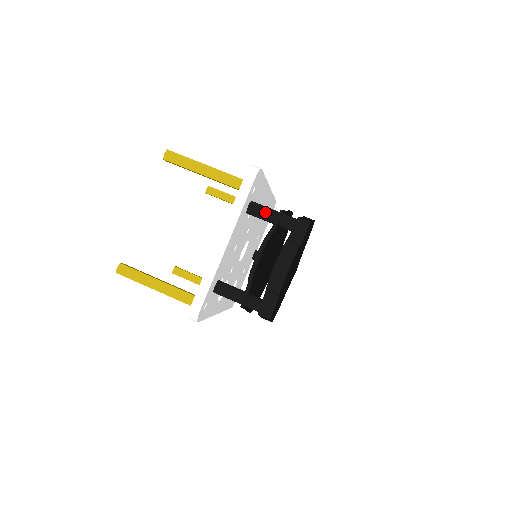
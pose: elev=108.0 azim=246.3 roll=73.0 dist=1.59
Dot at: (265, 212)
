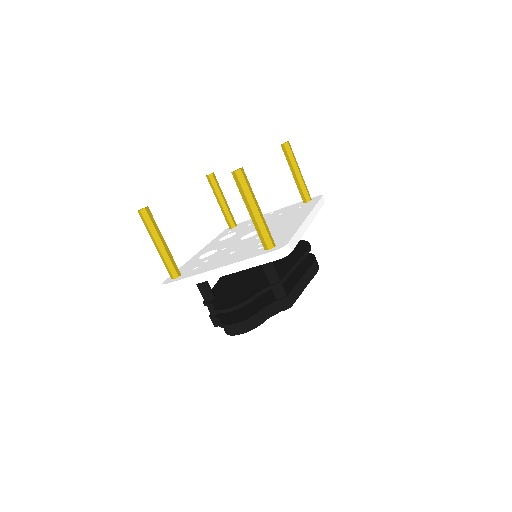
Dot at: (269, 273)
